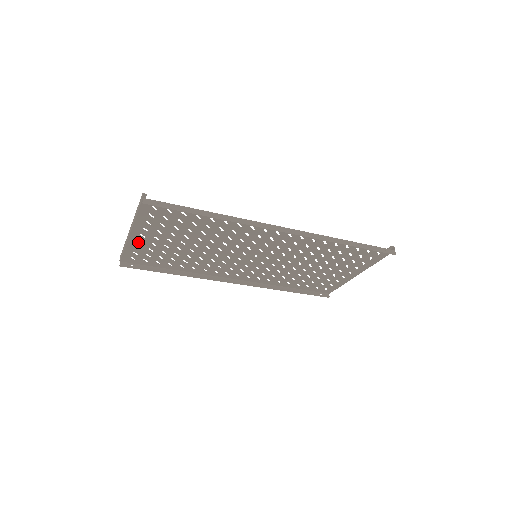
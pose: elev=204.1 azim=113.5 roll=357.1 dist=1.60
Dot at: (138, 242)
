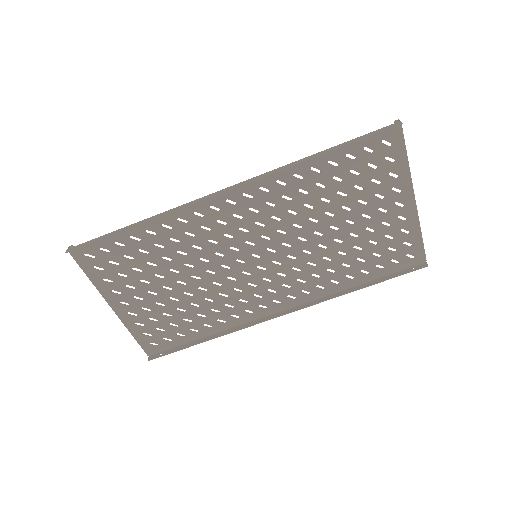
Dot at: (131, 316)
